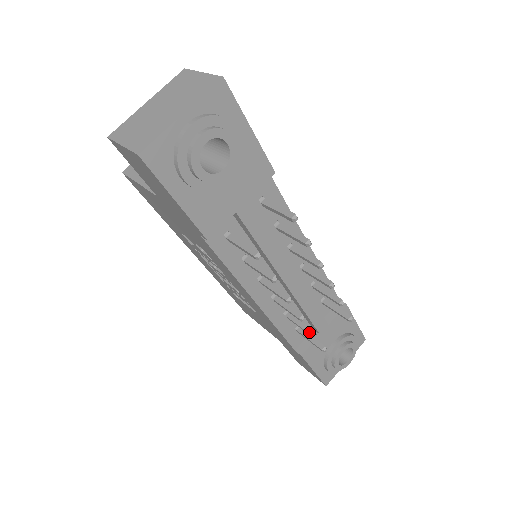
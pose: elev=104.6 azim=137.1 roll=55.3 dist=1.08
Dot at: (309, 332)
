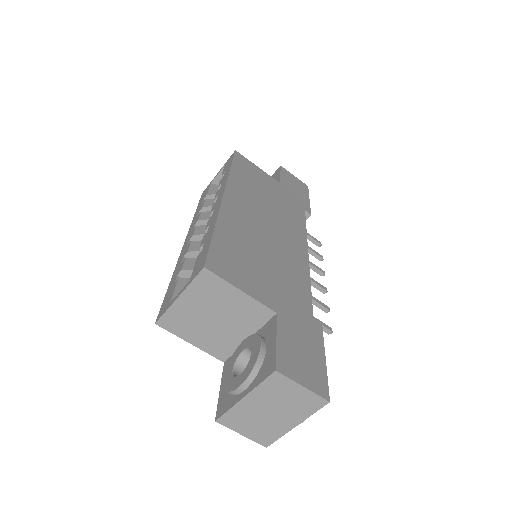
Dot at: occluded
